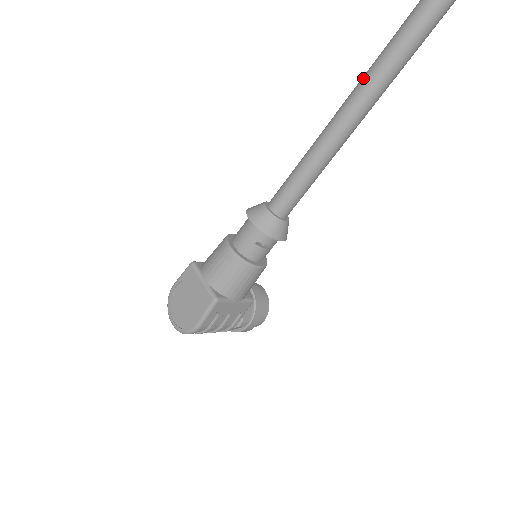
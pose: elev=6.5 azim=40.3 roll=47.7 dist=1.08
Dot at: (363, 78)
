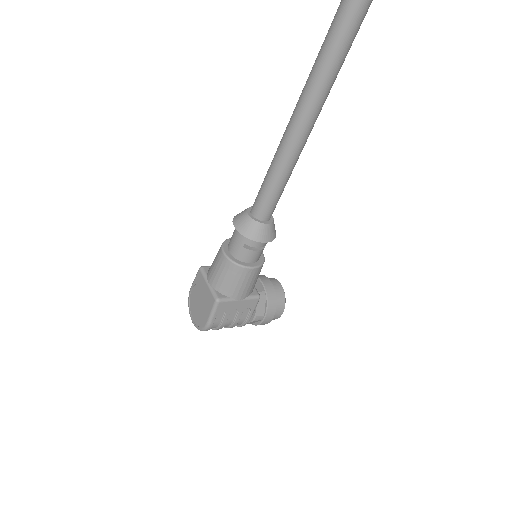
Dot at: (306, 81)
